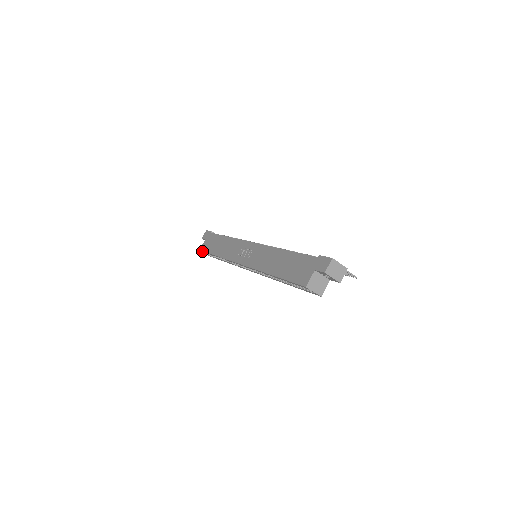
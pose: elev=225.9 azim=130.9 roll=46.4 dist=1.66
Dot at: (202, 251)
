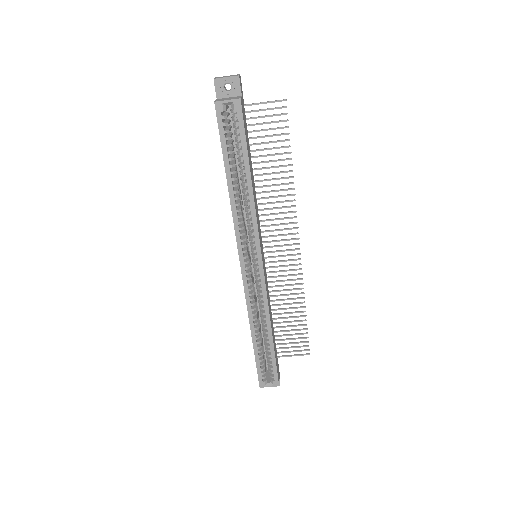
Dot at: (260, 381)
